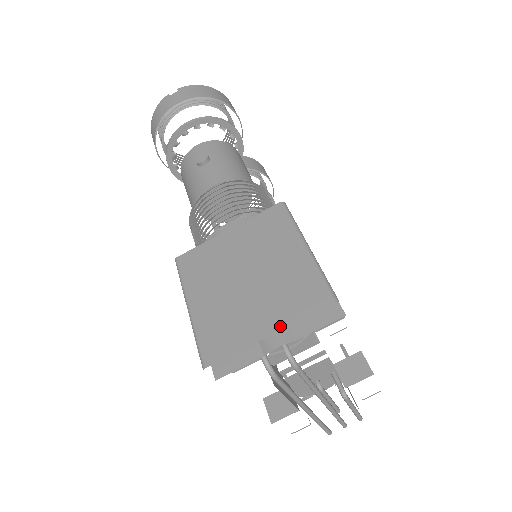
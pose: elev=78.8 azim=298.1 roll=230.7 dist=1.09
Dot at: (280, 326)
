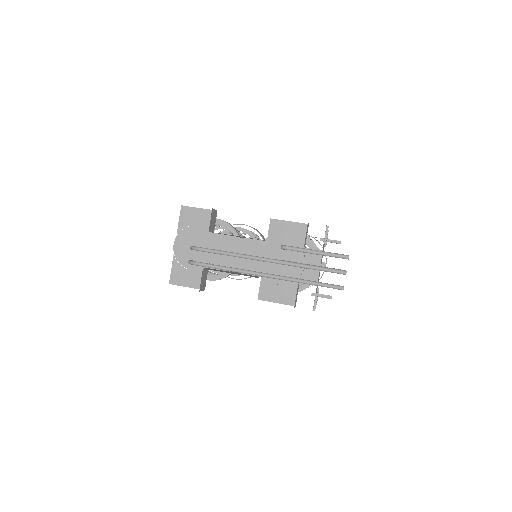
Dot at: occluded
